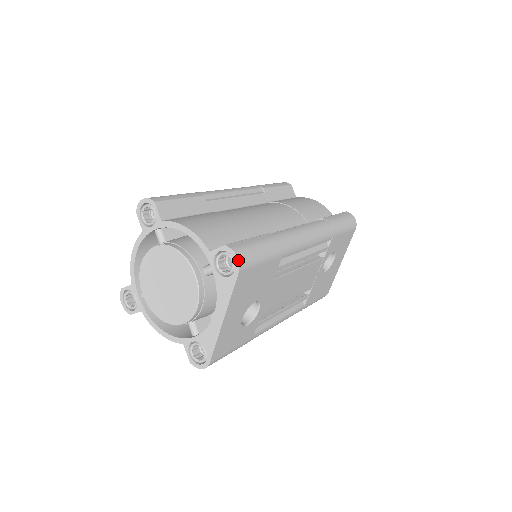
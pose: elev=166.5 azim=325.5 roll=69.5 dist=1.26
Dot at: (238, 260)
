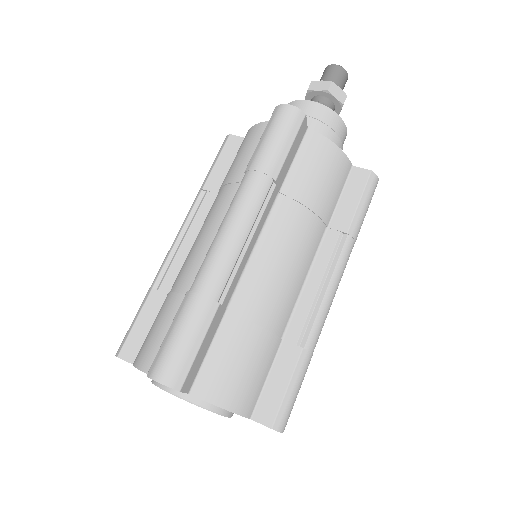
Dot at: occluded
